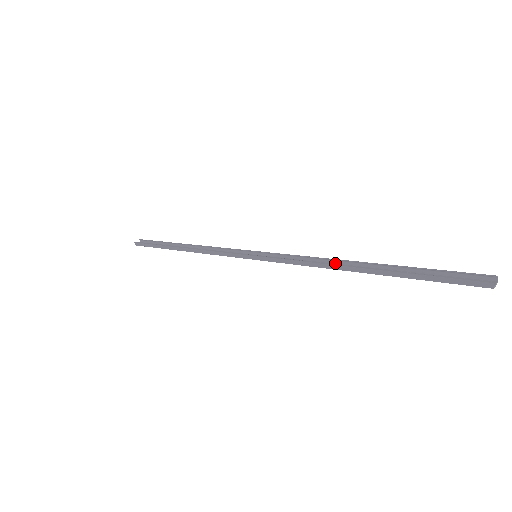
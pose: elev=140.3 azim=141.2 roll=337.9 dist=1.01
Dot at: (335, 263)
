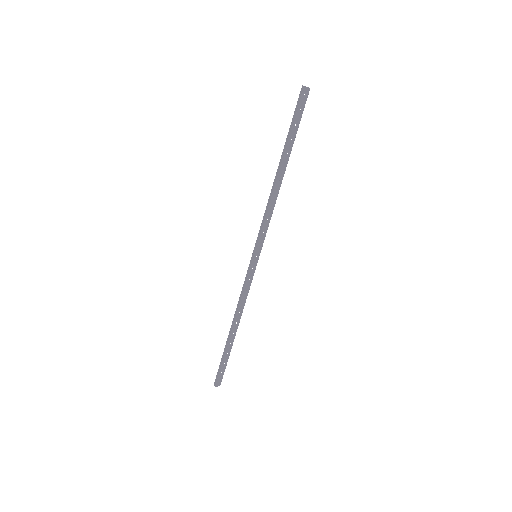
Dot at: (277, 191)
